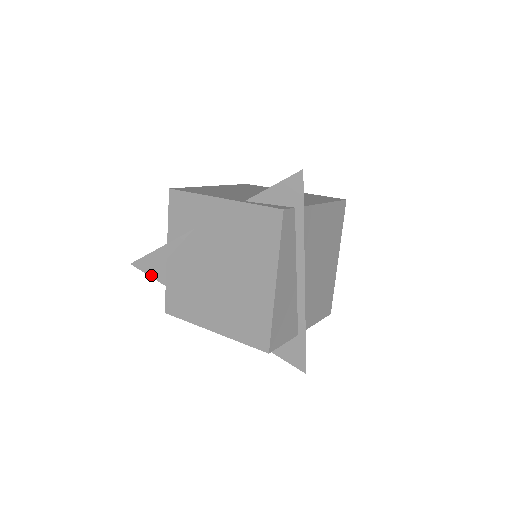
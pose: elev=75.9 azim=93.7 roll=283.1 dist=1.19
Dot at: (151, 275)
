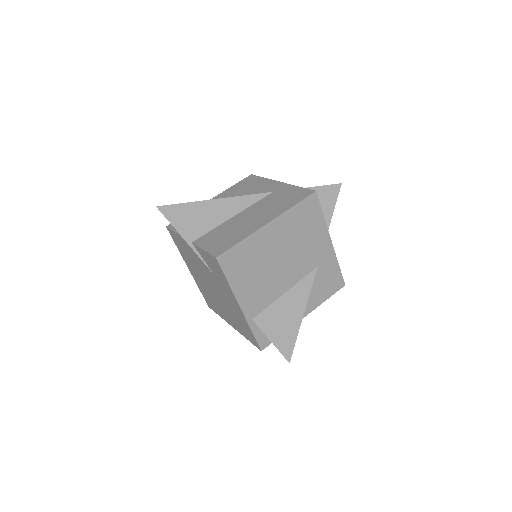
Dot at: occluded
